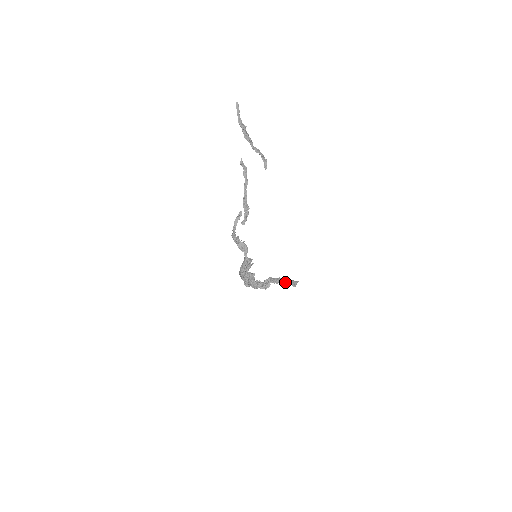
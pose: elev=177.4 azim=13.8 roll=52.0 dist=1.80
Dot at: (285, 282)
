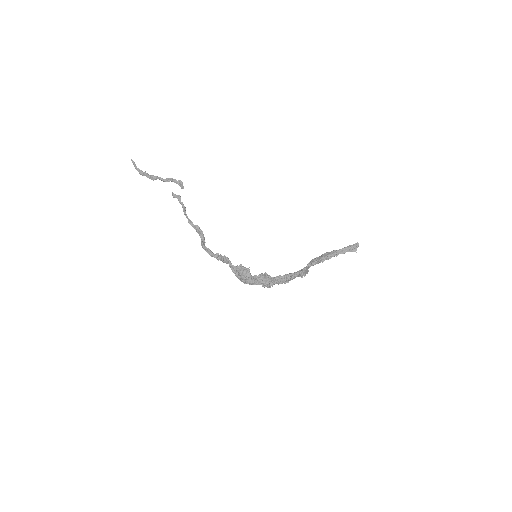
Dot at: (333, 255)
